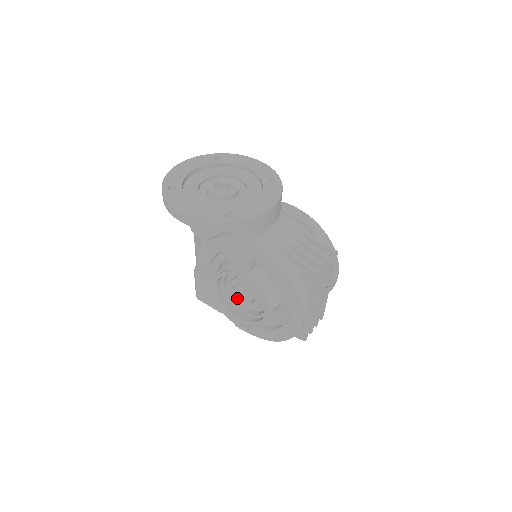
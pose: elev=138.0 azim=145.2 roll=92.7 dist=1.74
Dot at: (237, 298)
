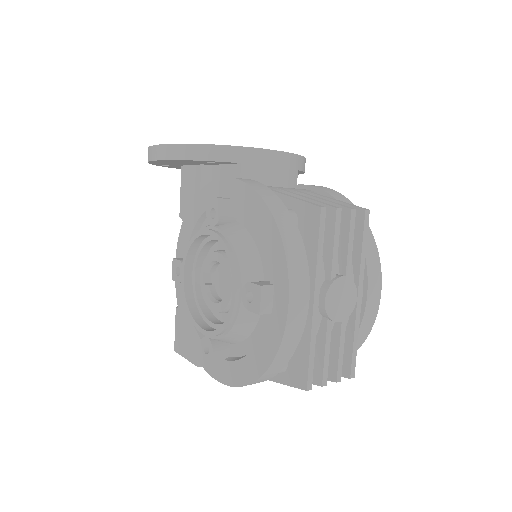
Dot at: (207, 296)
